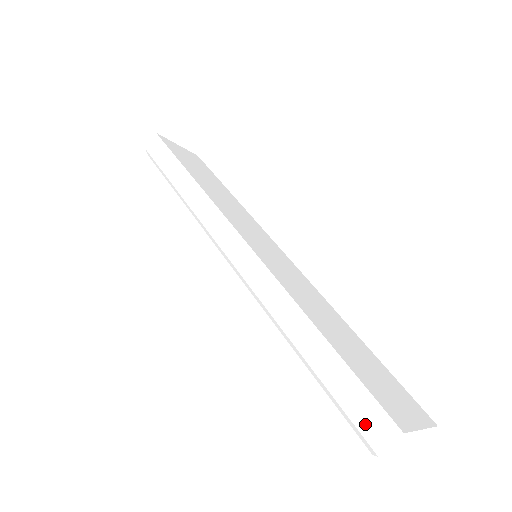
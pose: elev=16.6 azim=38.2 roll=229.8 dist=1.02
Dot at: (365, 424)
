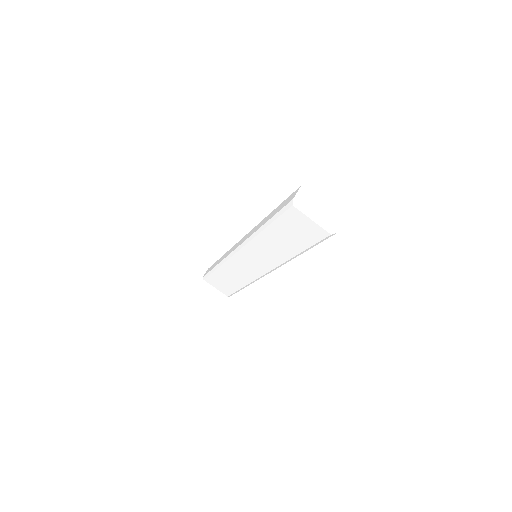
Dot at: (288, 201)
